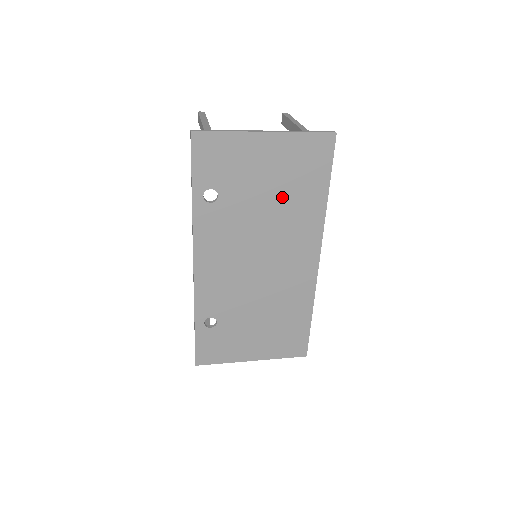
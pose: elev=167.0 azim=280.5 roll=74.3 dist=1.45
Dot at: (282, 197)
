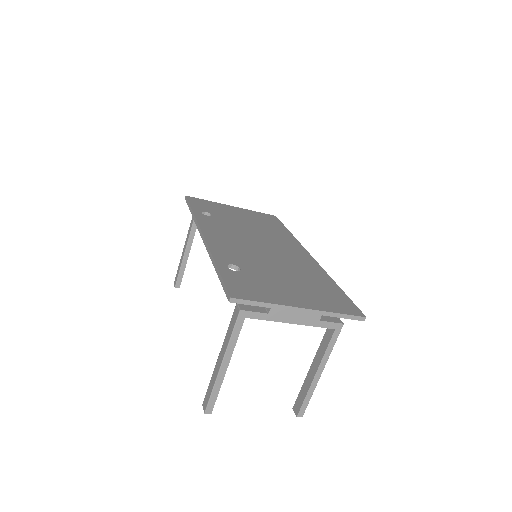
Dot at: (258, 226)
